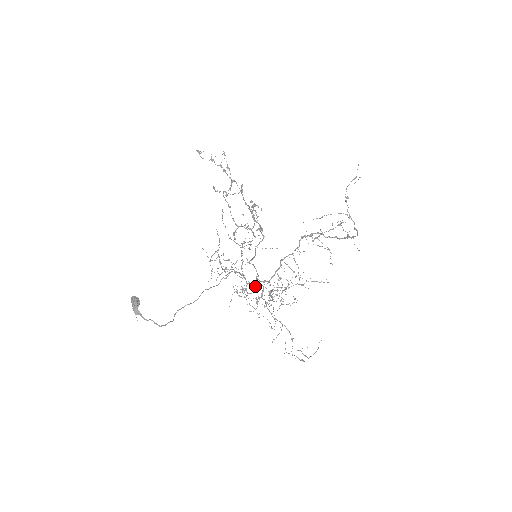
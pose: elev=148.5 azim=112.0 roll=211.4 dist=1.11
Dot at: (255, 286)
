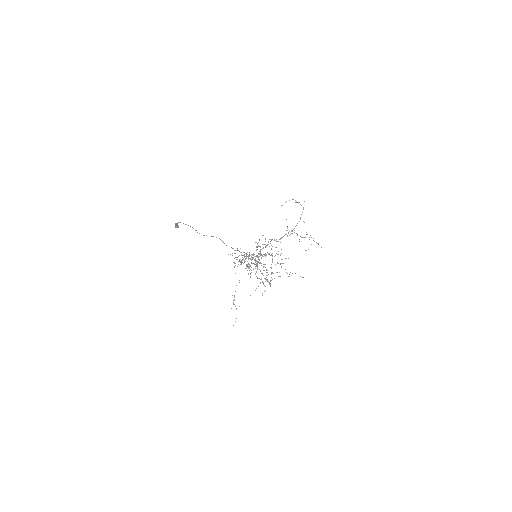
Dot at: occluded
